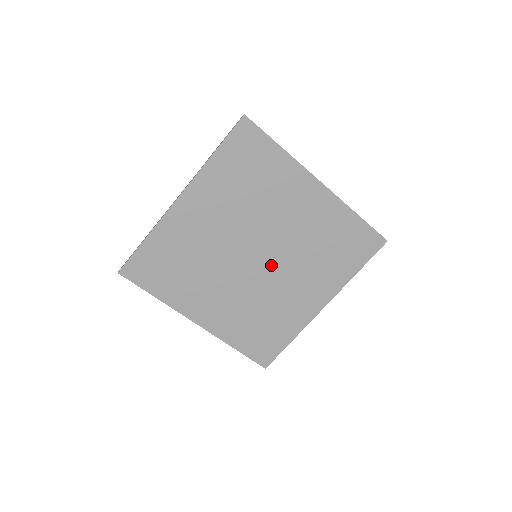
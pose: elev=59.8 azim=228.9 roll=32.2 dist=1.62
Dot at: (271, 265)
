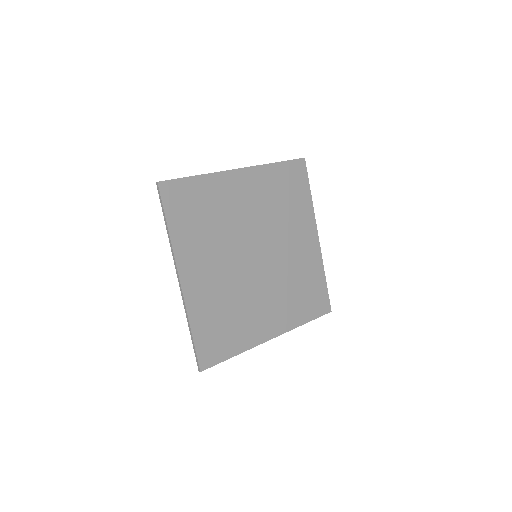
Dot at: (261, 271)
